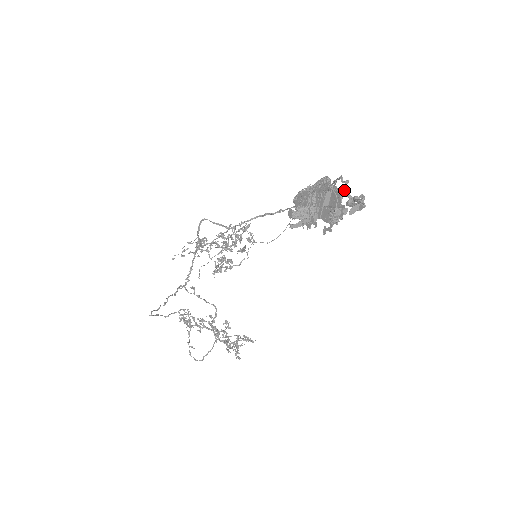
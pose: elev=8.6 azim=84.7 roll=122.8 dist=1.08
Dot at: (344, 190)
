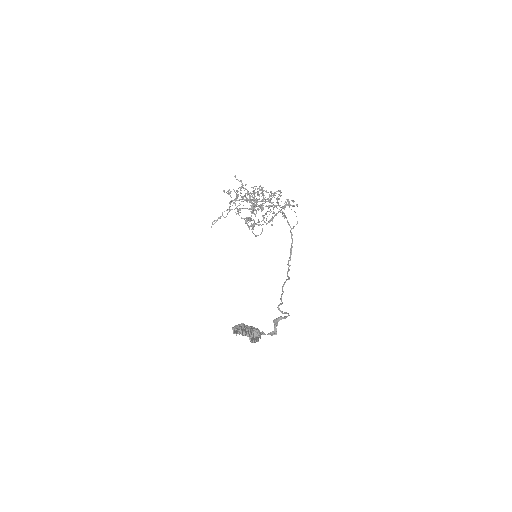
Dot at: (278, 308)
